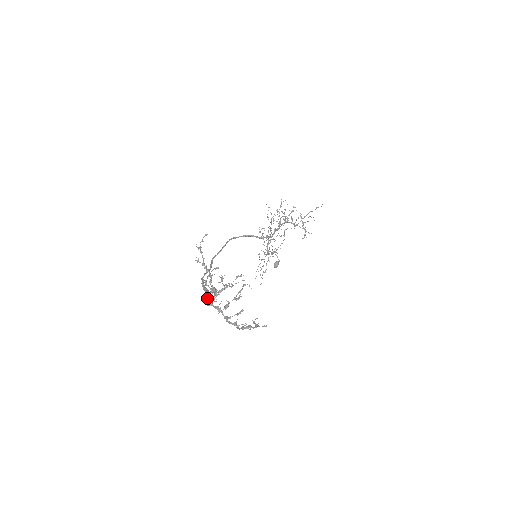
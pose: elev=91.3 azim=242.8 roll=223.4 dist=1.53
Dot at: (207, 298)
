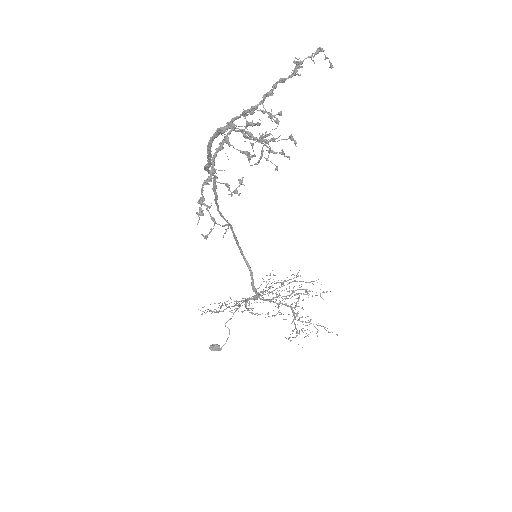
Dot at: occluded
